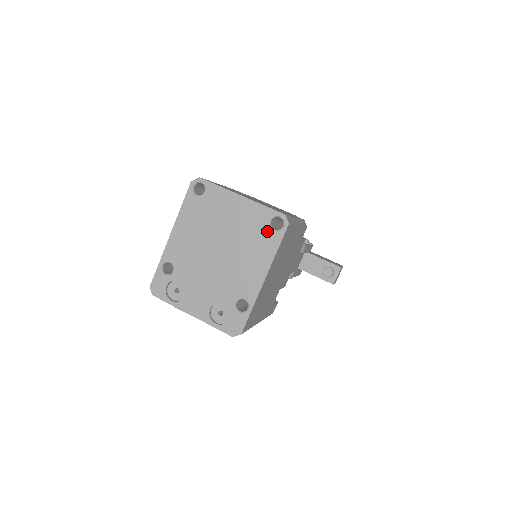
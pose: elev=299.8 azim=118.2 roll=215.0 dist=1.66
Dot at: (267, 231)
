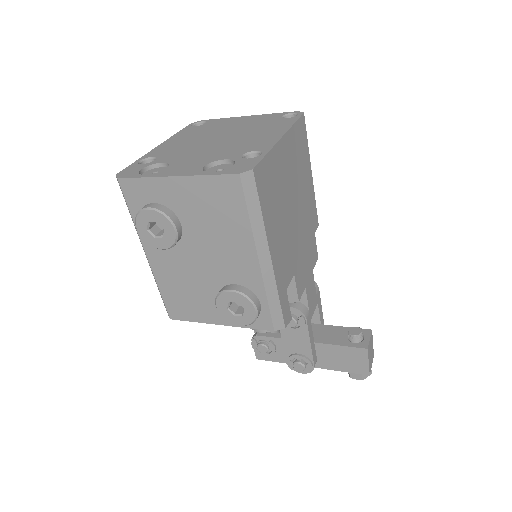
Dot at: (279, 120)
